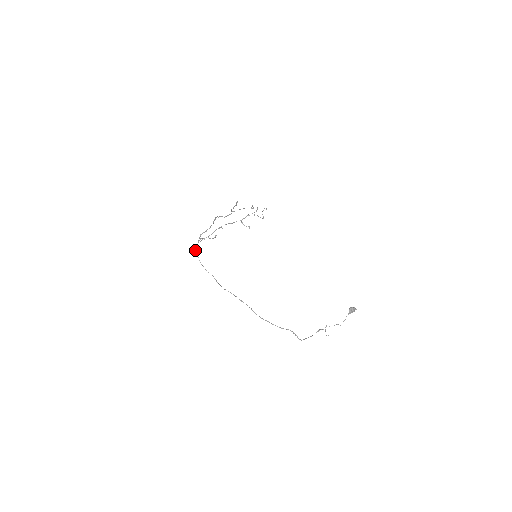
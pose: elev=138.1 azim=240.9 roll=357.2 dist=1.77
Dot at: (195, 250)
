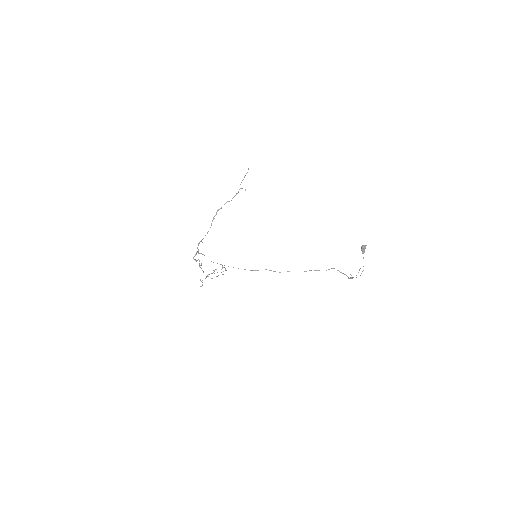
Dot at: (200, 253)
